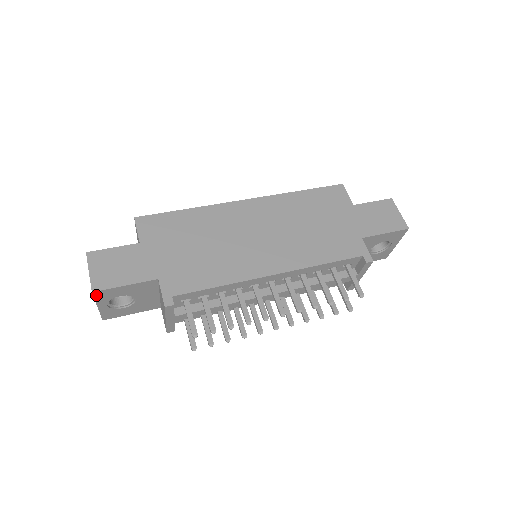
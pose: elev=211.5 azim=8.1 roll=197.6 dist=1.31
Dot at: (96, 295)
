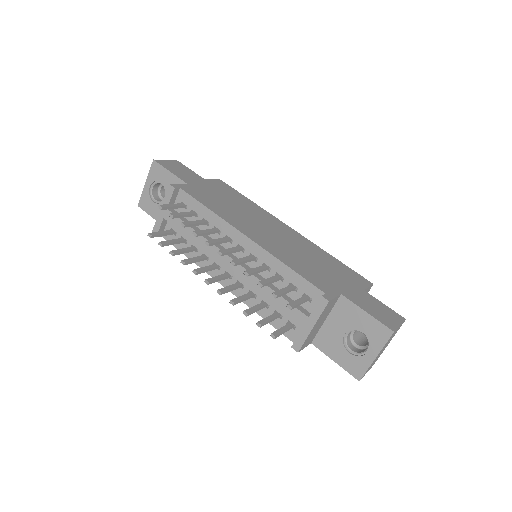
Dot at: (153, 166)
